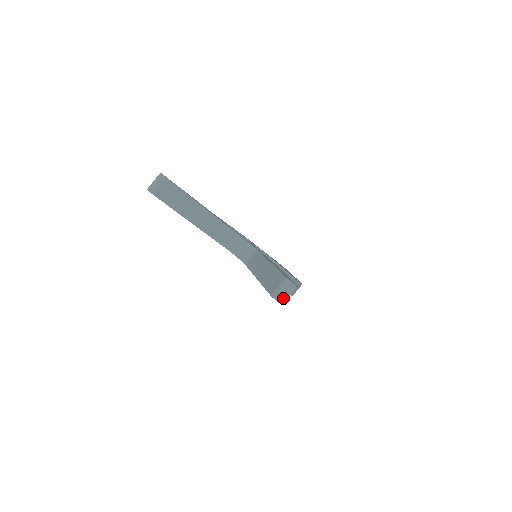
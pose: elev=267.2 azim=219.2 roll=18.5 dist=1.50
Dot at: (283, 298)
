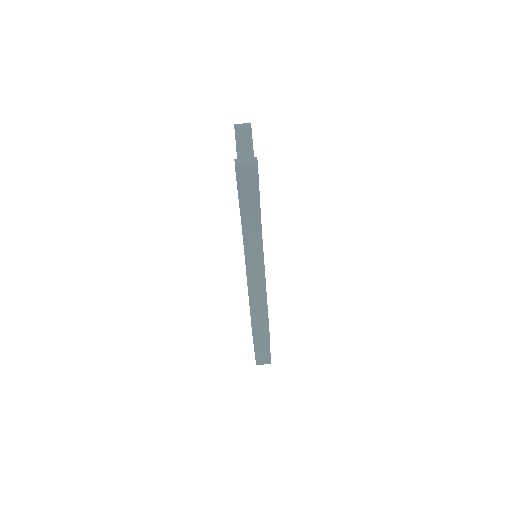
Dot at: (241, 162)
